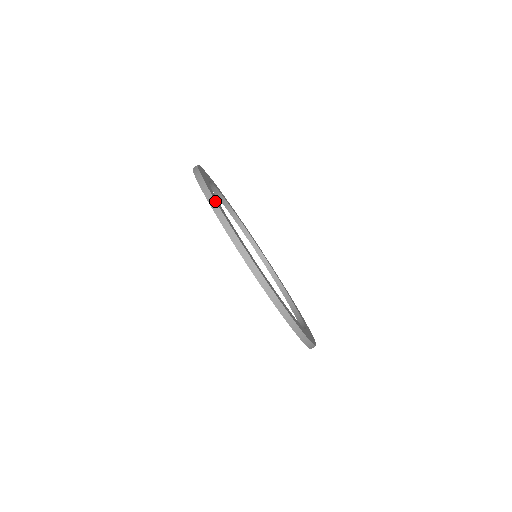
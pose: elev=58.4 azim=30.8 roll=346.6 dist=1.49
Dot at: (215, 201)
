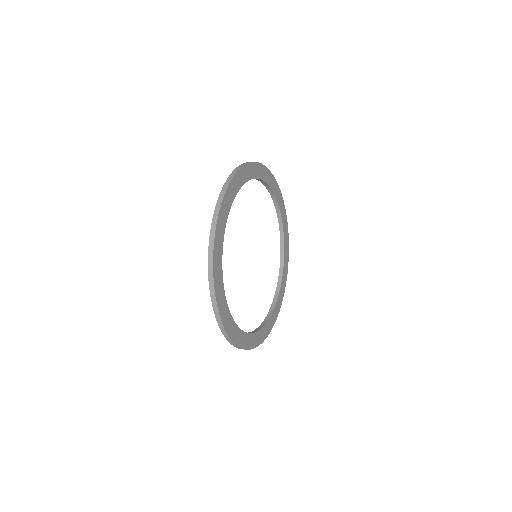
Dot at: (220, 206)
